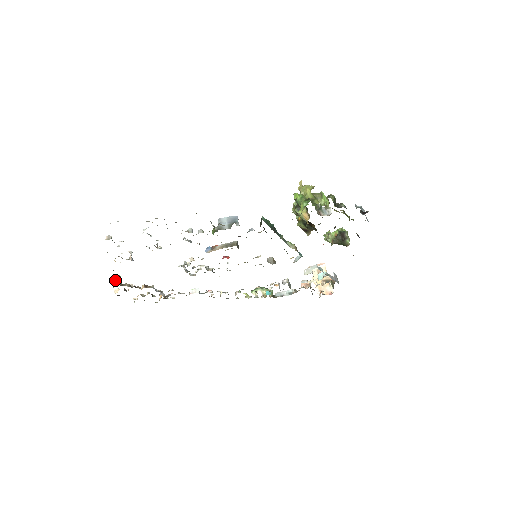
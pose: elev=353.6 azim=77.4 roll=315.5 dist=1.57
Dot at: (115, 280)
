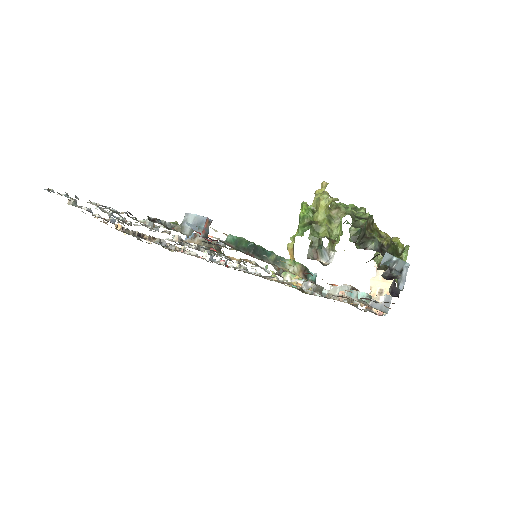
Dot at: occluded
